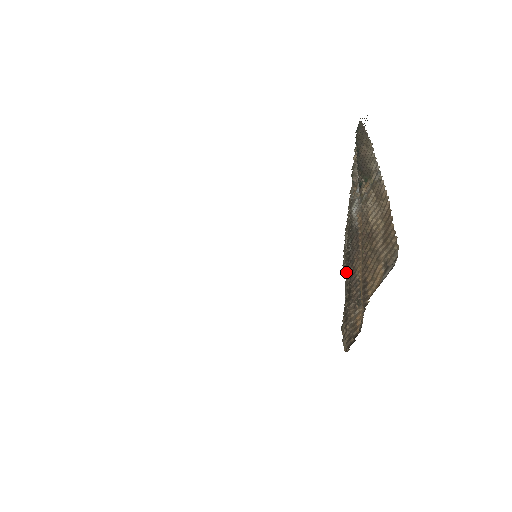
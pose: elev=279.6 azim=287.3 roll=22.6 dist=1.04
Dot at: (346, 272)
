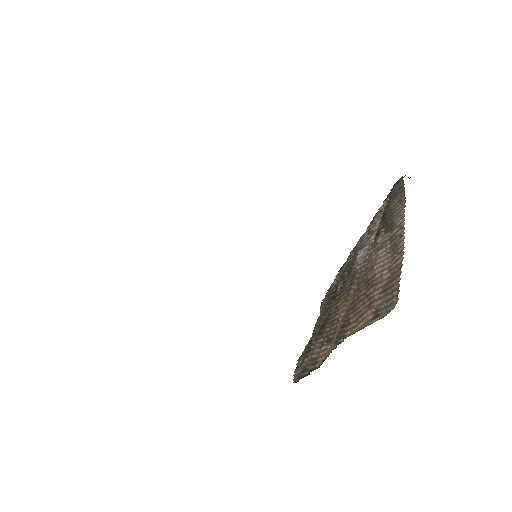
Dot at: (323, 310)
